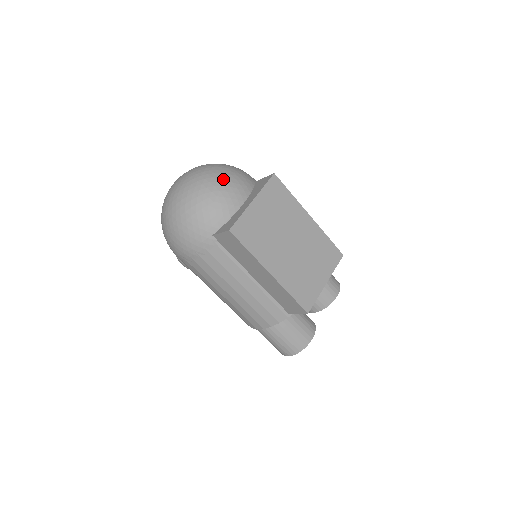
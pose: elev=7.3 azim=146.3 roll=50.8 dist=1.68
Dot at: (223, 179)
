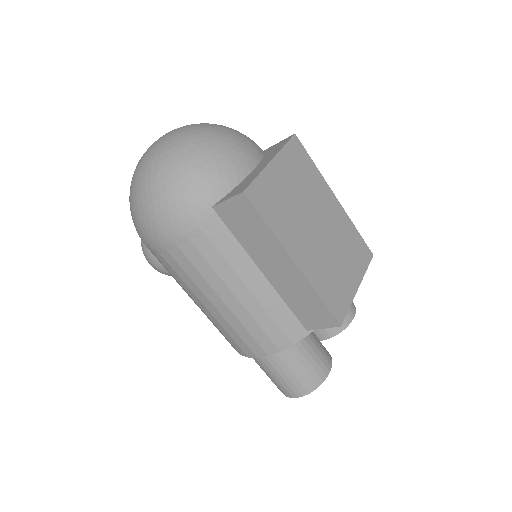
Dot at: (226, 135)
